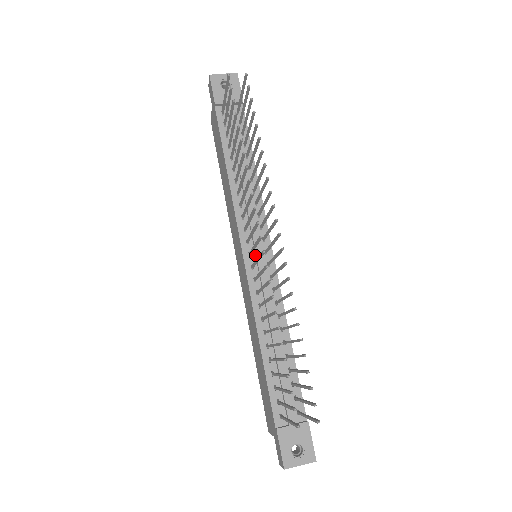
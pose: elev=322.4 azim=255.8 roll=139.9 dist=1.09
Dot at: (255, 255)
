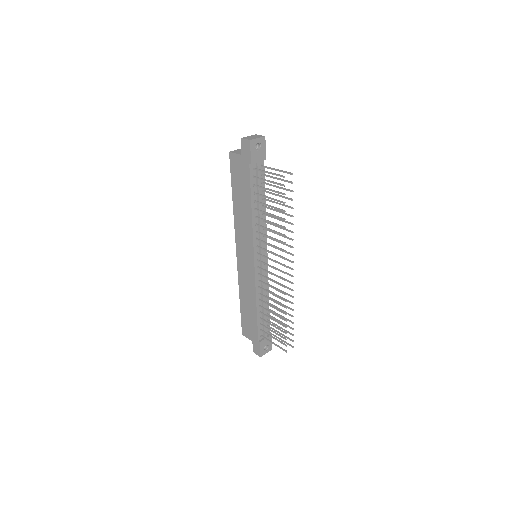
Dot at: (260, 260)
